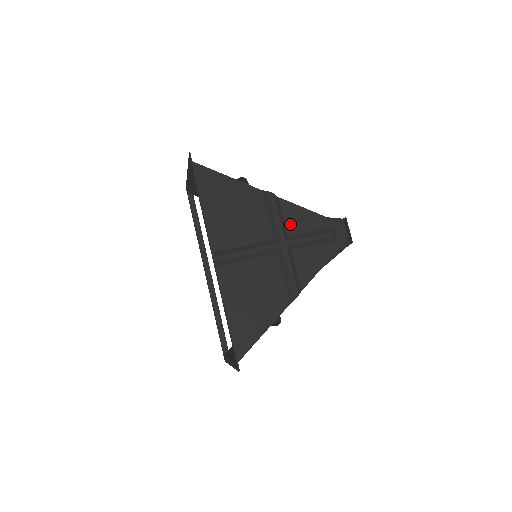
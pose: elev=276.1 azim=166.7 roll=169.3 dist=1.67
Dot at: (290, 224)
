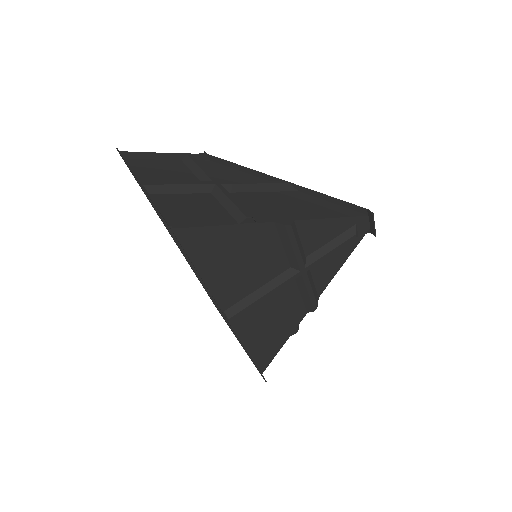
Dot at: (308, 243)
